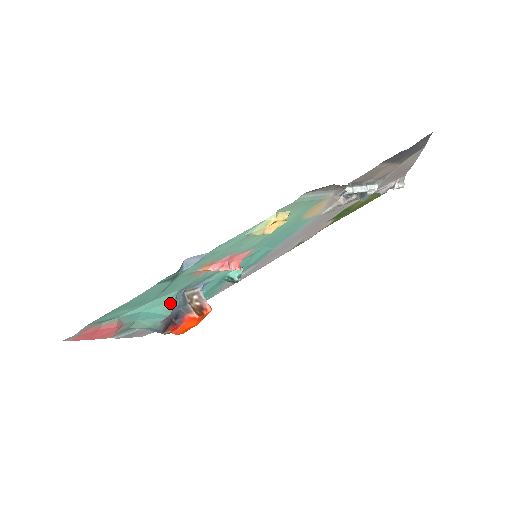
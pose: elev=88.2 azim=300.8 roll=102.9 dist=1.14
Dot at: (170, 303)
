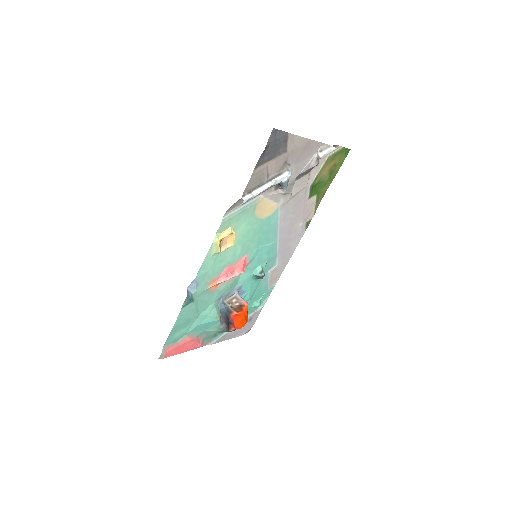
Dot at: (214, 313)
